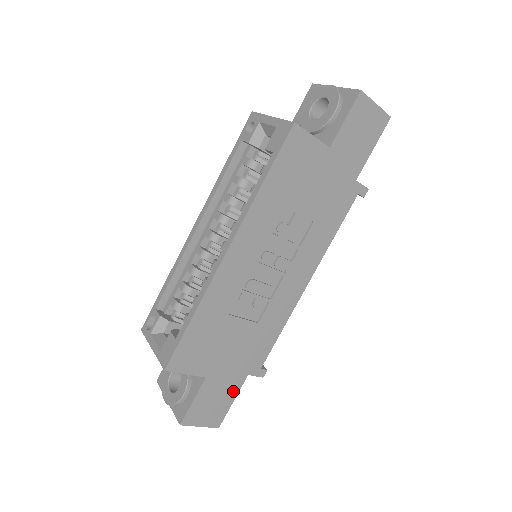
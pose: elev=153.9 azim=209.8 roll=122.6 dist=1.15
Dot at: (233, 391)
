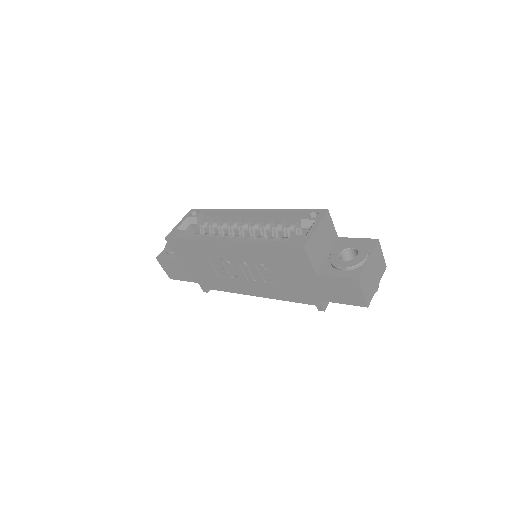
Dot at: (187, 278)
